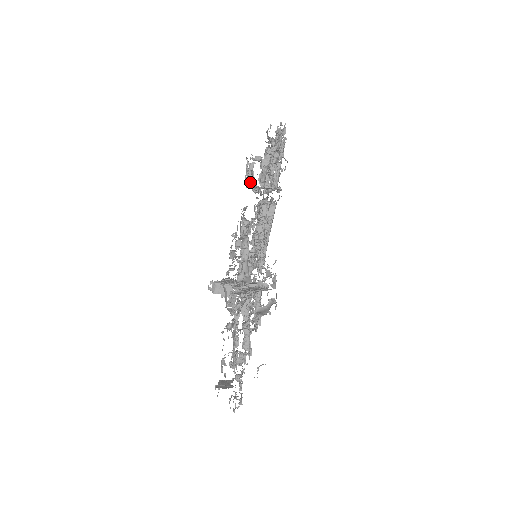
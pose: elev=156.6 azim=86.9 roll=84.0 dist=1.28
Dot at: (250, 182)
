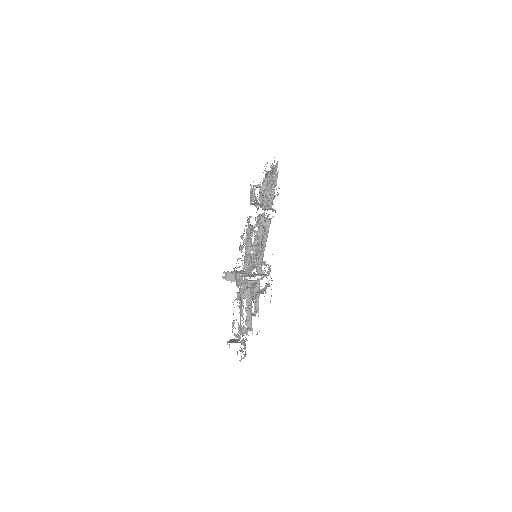
Dot at: (253, 201)
